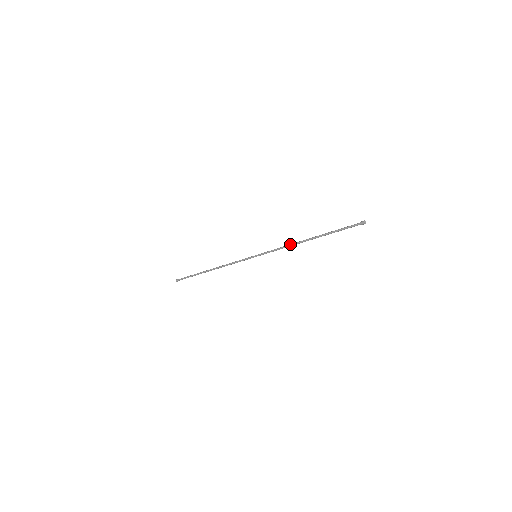
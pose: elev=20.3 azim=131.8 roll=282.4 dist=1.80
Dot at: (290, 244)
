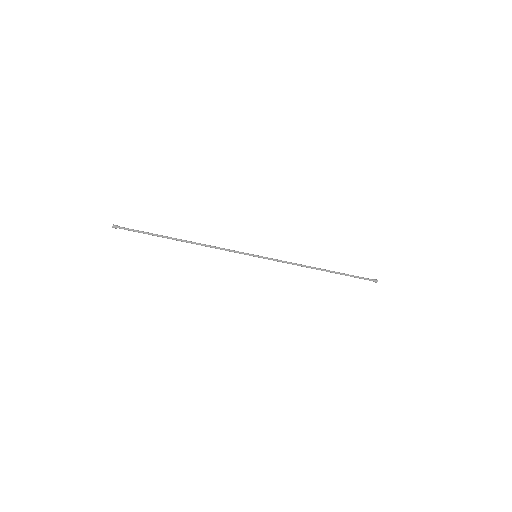
Dot at: (302, 265)
